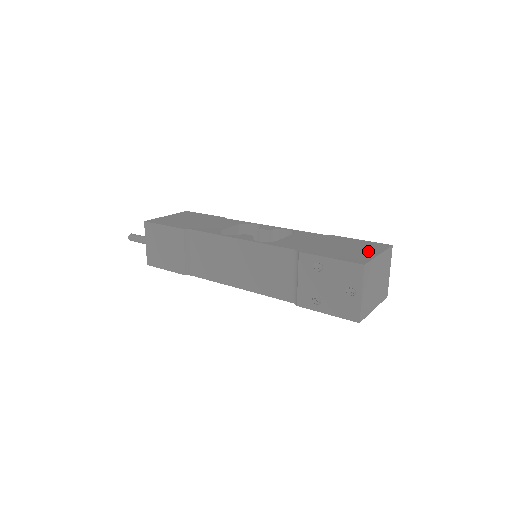
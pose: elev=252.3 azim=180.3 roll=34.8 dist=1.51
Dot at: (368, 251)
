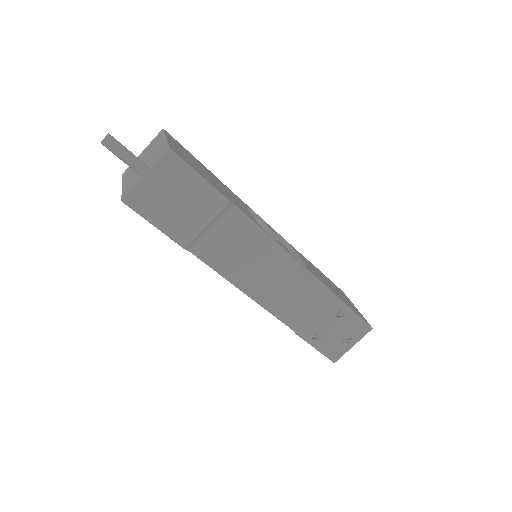
Dot at: occluded
